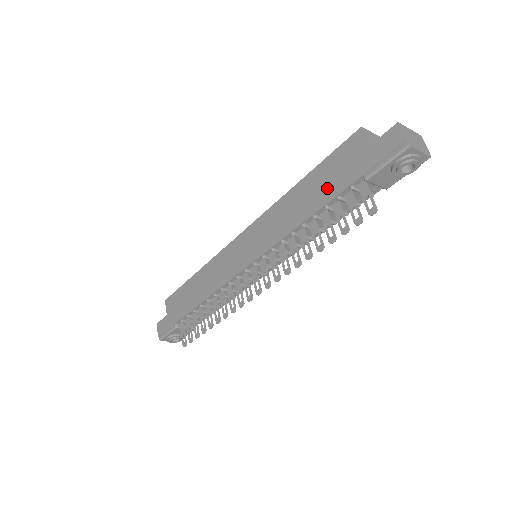
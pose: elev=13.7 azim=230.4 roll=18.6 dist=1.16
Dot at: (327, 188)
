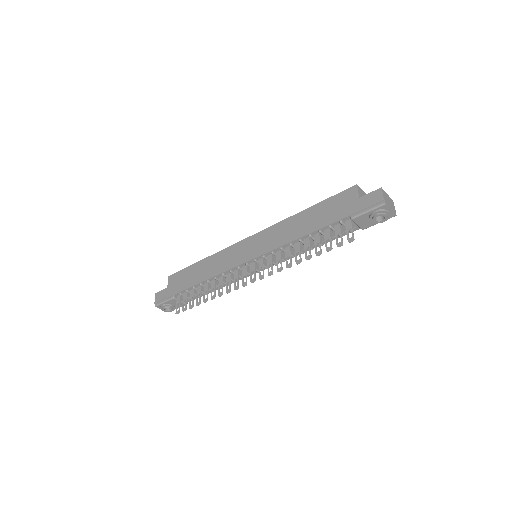
Dot at: (324, 218)
